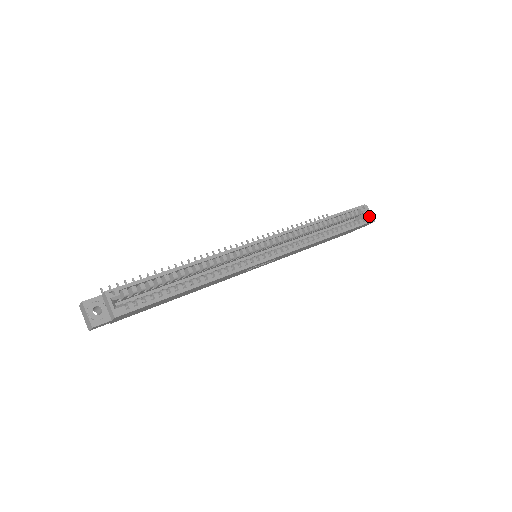
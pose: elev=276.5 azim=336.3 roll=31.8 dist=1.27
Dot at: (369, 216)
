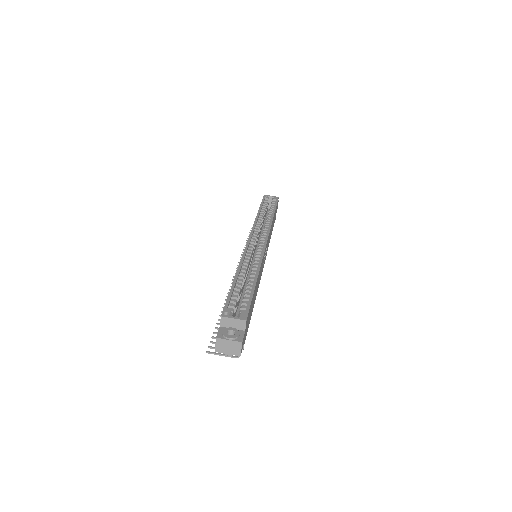
Dot at: (274, 197)
